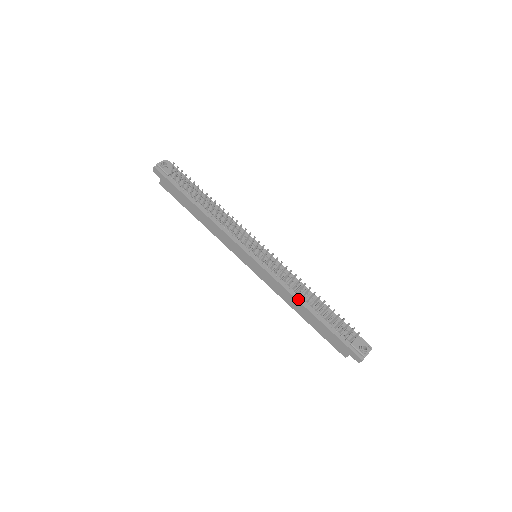
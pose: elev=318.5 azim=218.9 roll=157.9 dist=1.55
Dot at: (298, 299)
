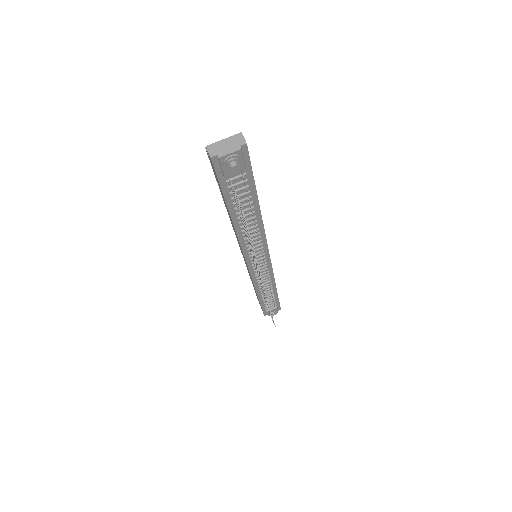
Dot at: (258, 291)
